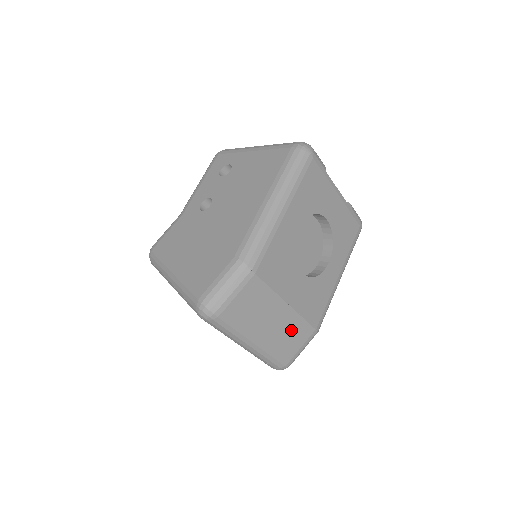
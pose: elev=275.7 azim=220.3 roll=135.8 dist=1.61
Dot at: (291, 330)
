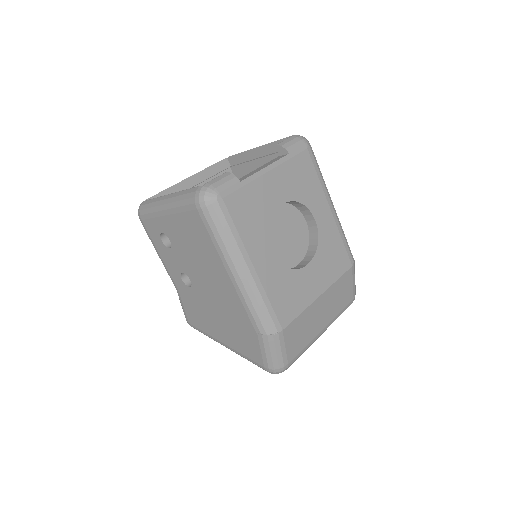
Dot at: (337, 294)
